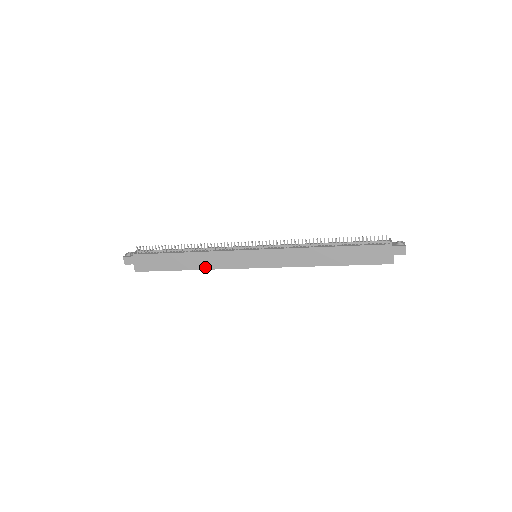
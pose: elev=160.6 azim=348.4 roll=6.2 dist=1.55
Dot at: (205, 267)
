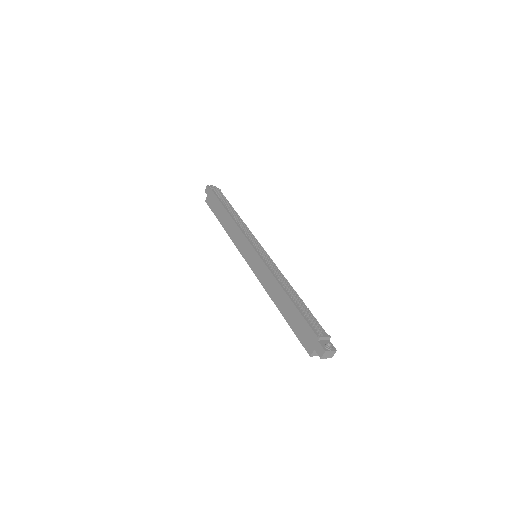
Dot at: (230, 234)
